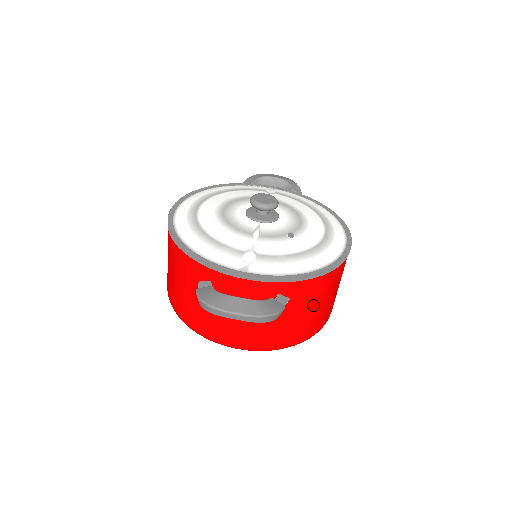
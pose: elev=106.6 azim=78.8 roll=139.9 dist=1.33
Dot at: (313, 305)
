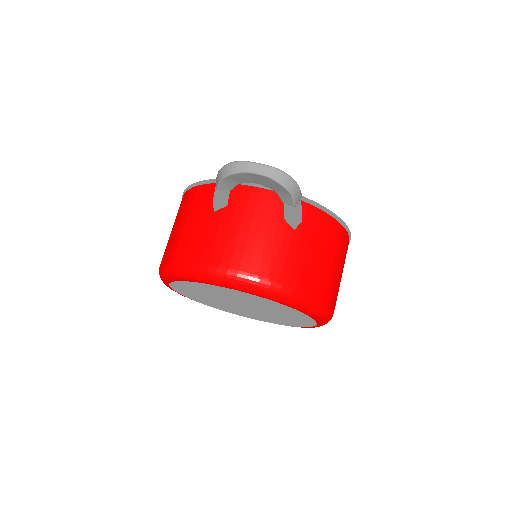
Dot at: (321, 250)
